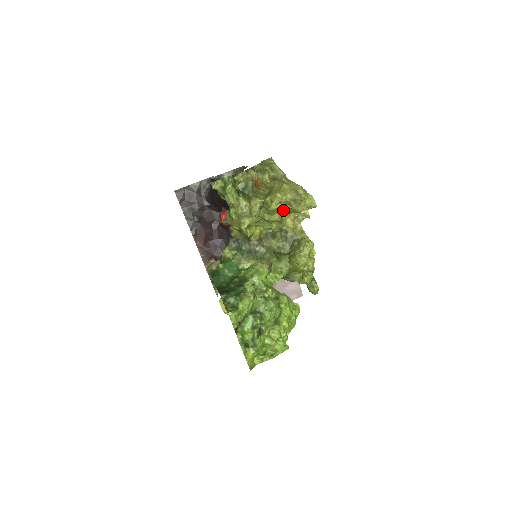
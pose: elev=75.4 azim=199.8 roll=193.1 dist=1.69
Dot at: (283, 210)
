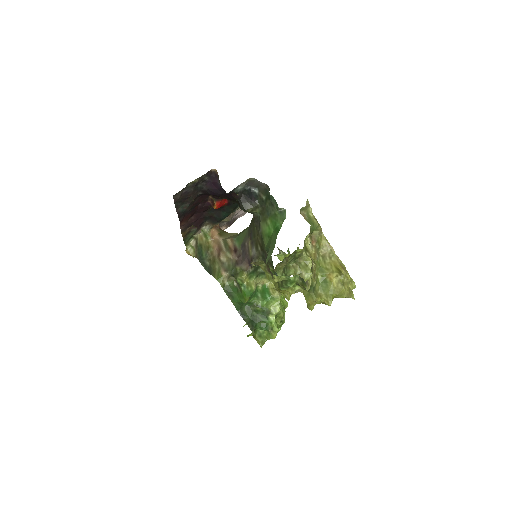
Dot at: occluded
